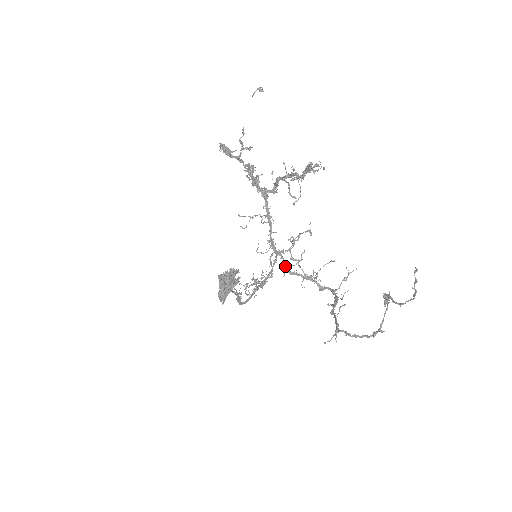
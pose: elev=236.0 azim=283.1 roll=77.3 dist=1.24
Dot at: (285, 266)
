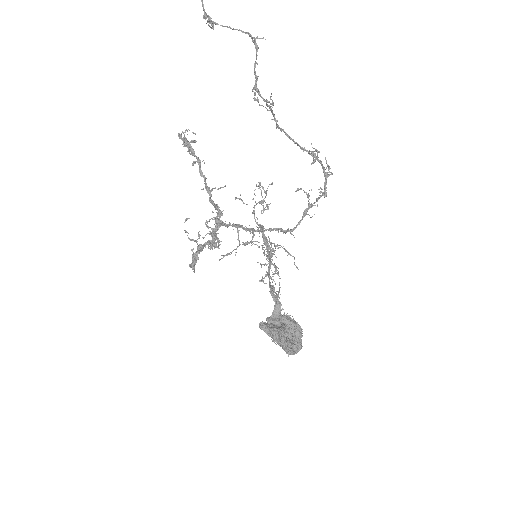
Dot at: (286, 232)
